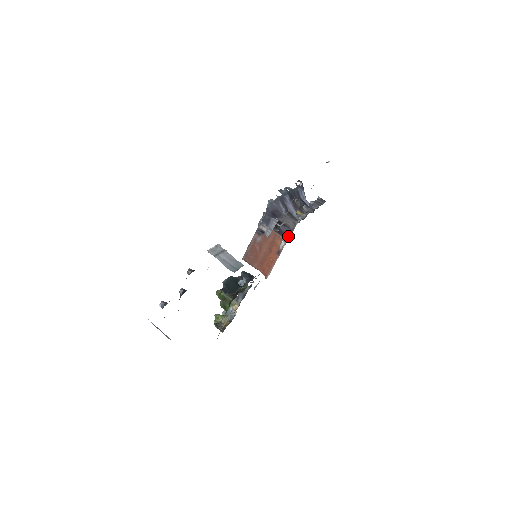
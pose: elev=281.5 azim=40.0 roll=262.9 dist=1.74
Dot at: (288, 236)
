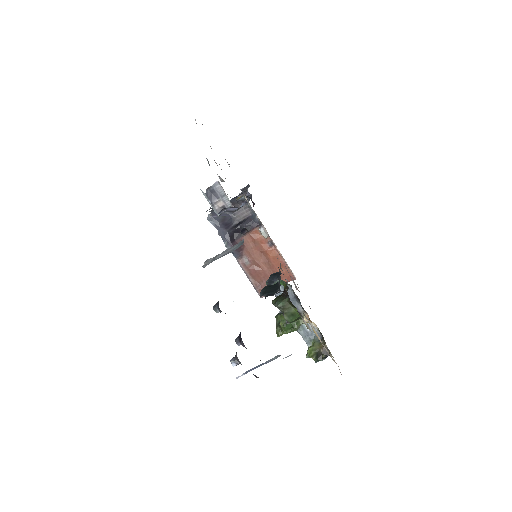
Dot at: (257, 221)
